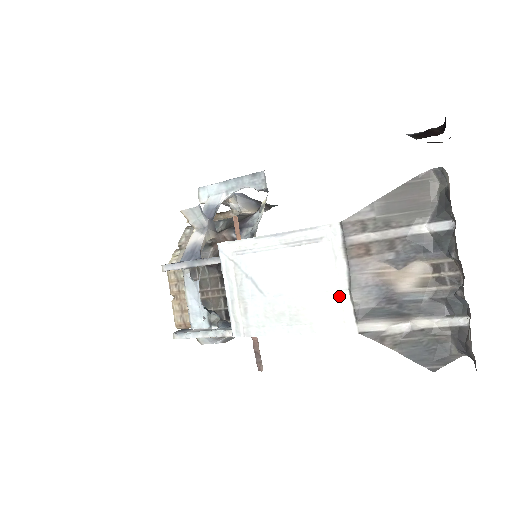
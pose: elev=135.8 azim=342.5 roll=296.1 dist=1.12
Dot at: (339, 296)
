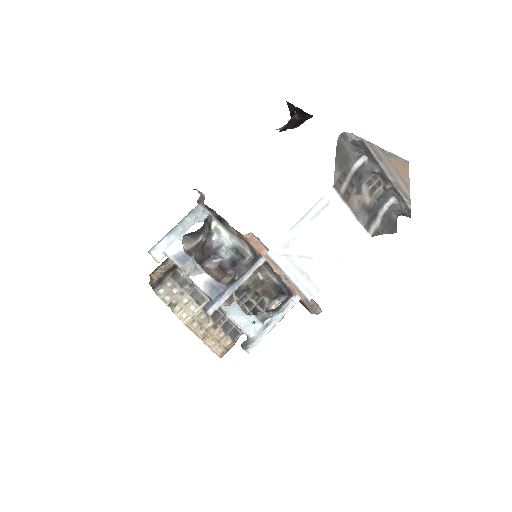
Dot at: (354, 226)
